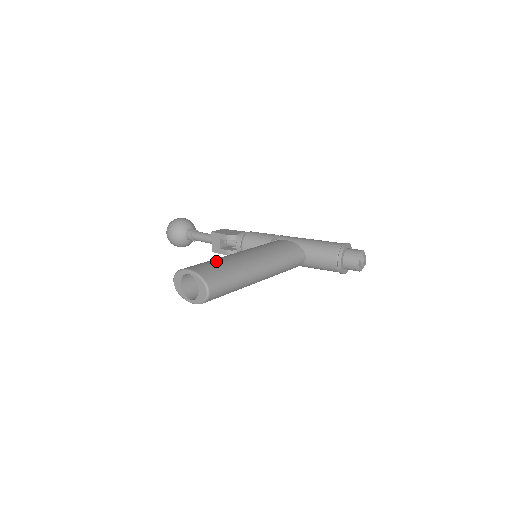
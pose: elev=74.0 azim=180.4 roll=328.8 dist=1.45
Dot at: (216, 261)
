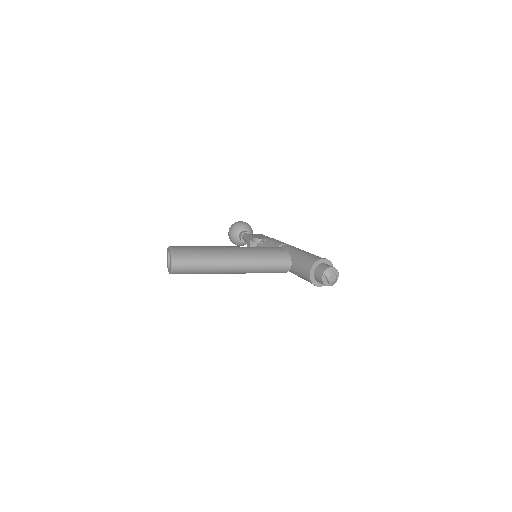
Dot at: (198, 246)
